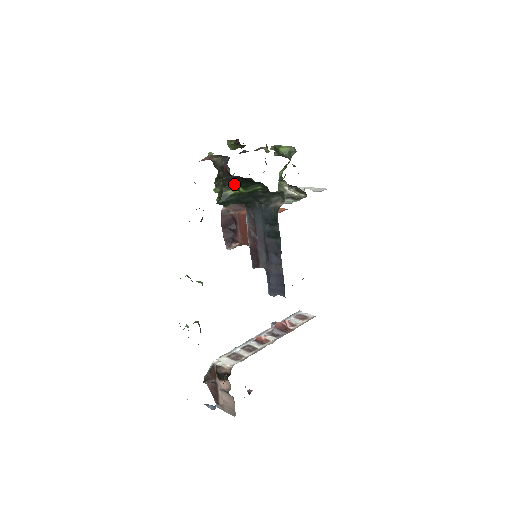
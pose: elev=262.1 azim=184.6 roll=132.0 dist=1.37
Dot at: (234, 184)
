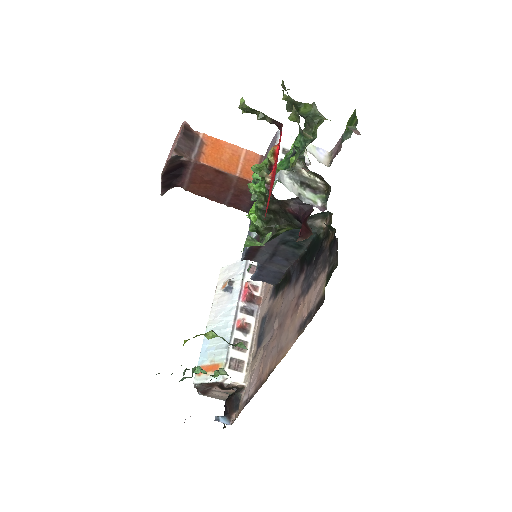
Dot at: (298, 228)
